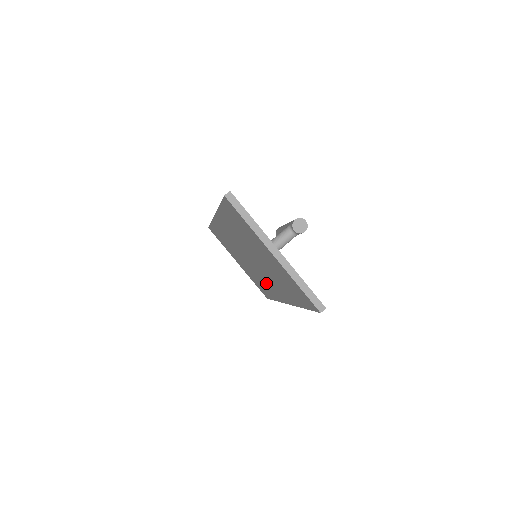
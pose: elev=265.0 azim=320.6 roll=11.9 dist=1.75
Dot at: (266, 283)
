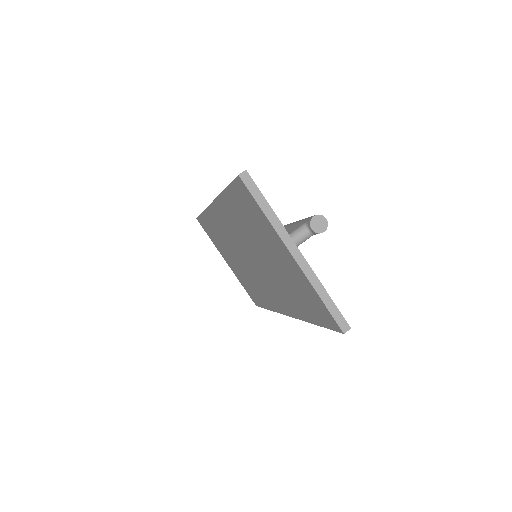
Dot at: (263, 289)
